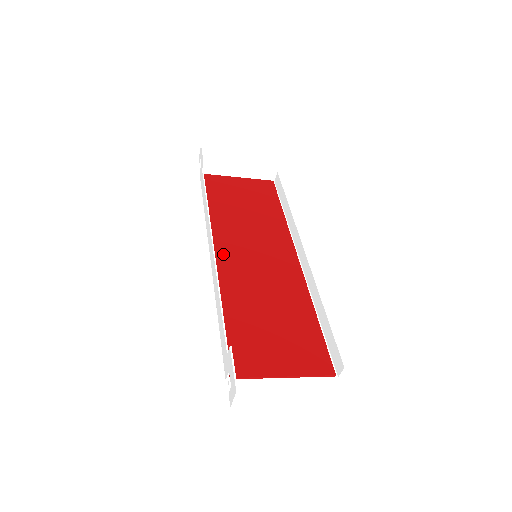
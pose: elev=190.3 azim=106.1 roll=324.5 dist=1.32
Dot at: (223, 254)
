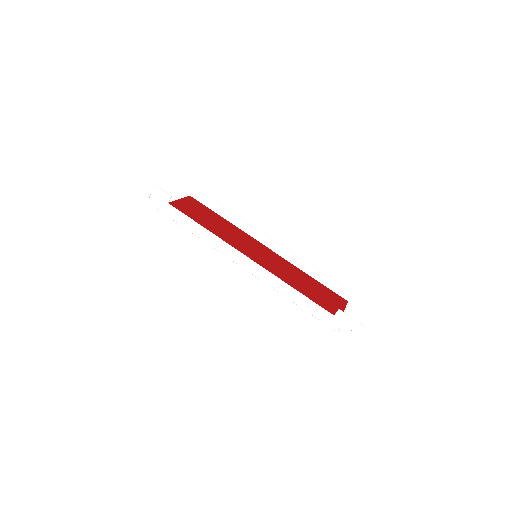
Dot at: occluded
